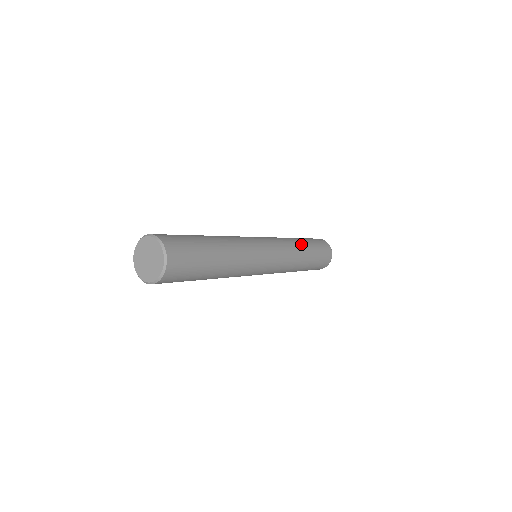
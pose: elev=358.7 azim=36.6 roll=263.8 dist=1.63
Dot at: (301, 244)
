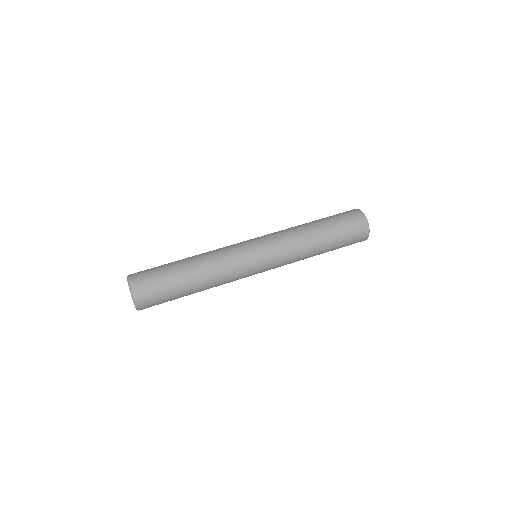
Dot at: (314, 238)
